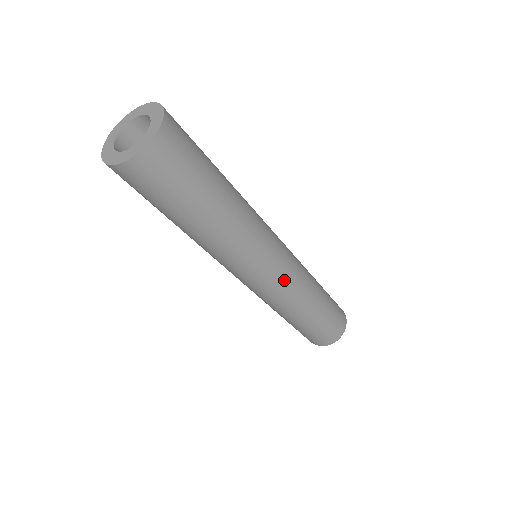
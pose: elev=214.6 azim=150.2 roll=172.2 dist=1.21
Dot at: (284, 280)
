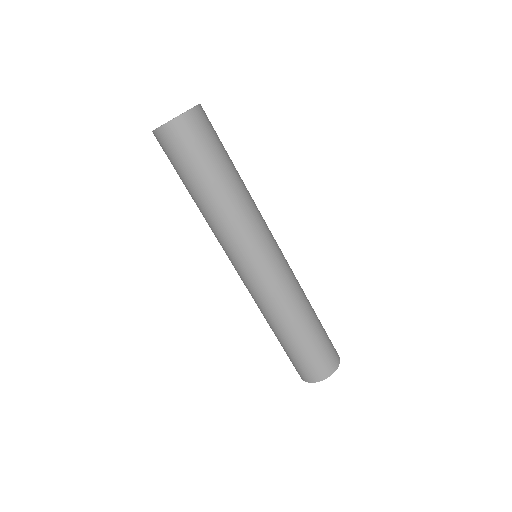
Dot at: (283, 269)
